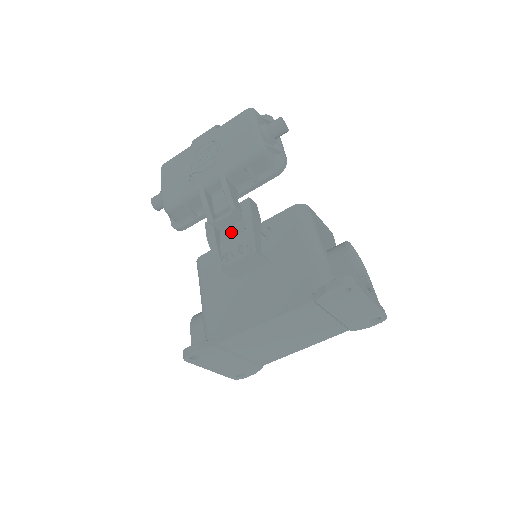
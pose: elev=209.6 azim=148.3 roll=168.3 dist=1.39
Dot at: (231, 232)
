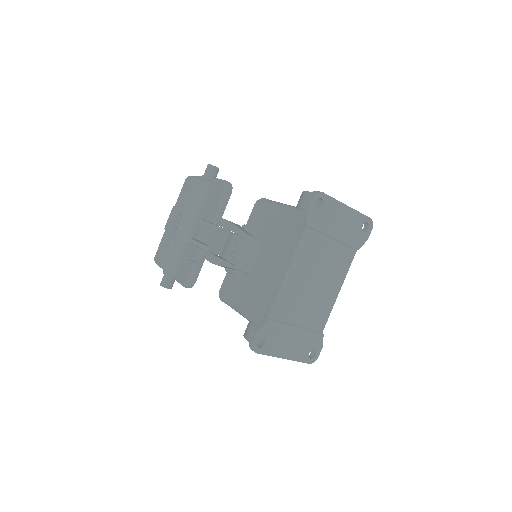
Dot at: (225, 246)
